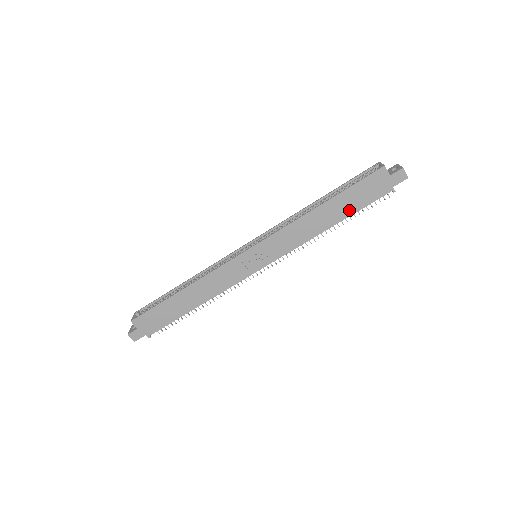
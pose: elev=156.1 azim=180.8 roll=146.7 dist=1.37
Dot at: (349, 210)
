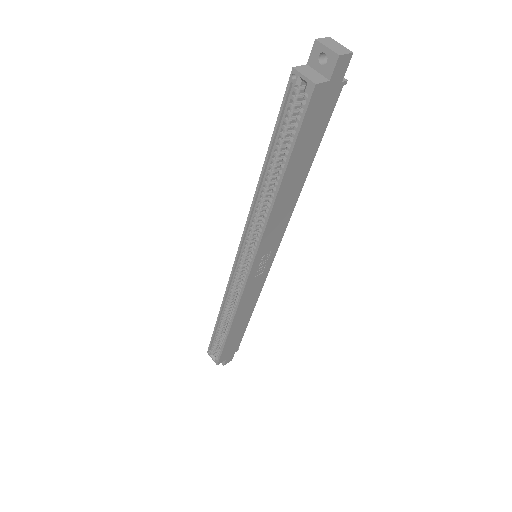
Dot at: (311, 152)
